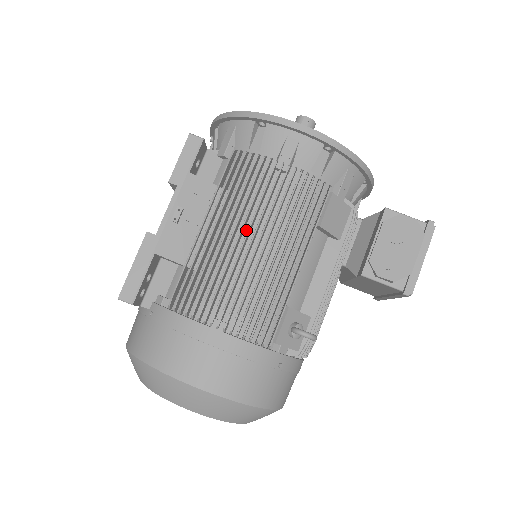
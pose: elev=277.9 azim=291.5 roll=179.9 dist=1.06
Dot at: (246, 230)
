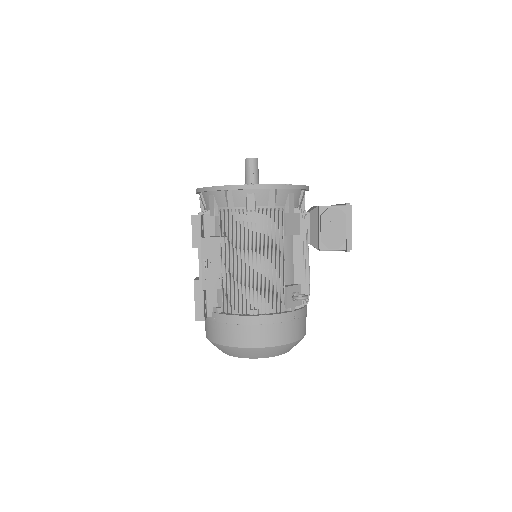
Dot at: (246, 256)
